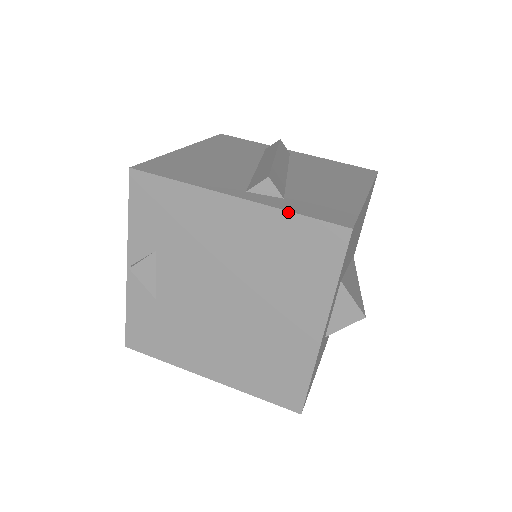
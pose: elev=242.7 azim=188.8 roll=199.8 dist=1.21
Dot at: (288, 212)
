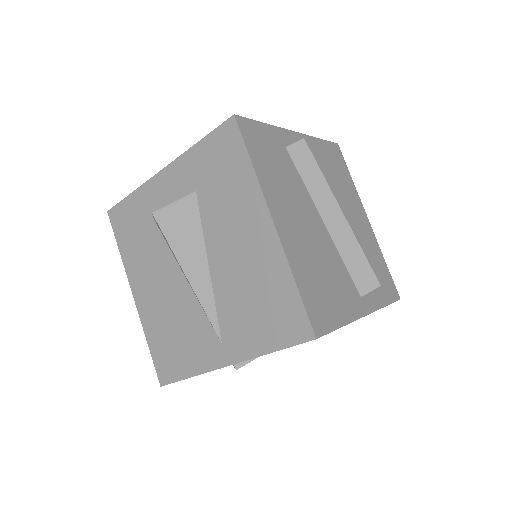
Dot at: (383, 307)
